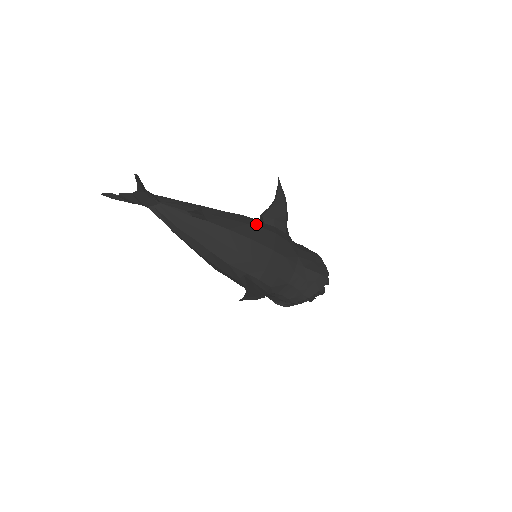
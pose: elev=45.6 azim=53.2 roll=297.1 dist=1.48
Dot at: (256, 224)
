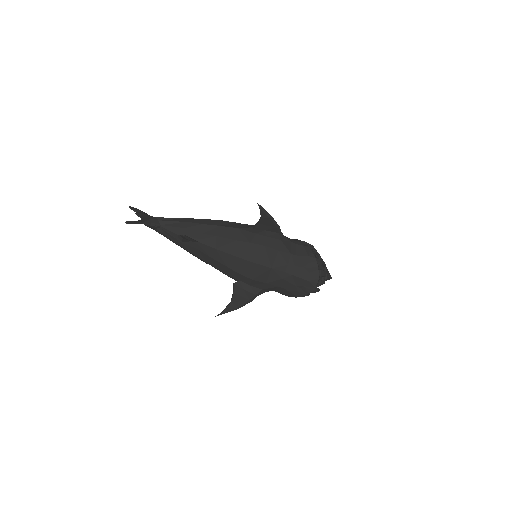
Dot at: (245, 239)
